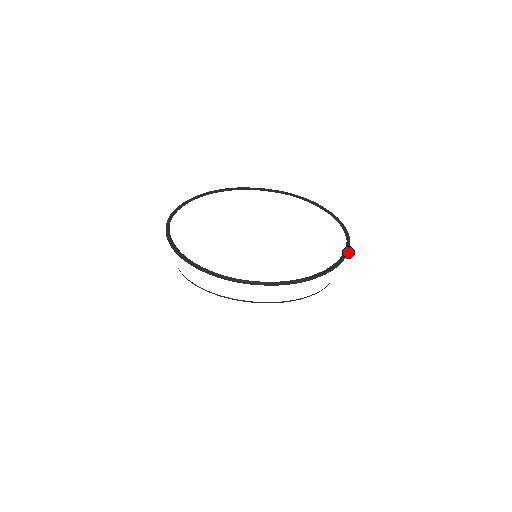
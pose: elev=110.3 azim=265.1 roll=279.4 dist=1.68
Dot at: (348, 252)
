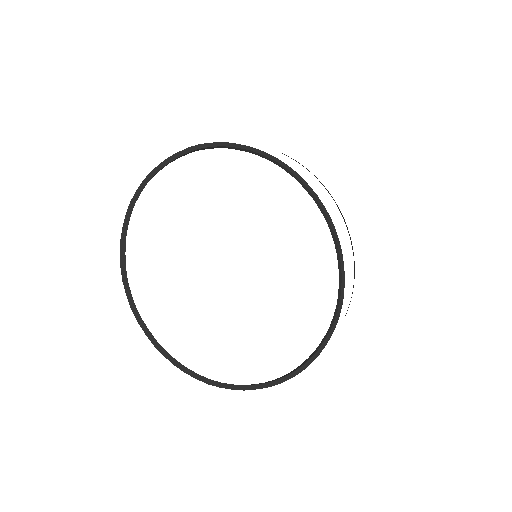
Dot at: (317, 196)
